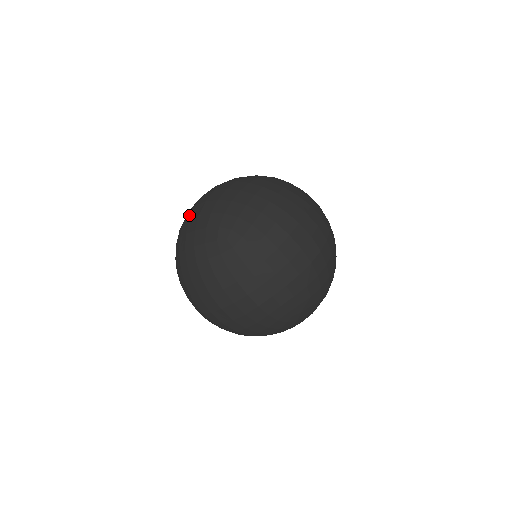
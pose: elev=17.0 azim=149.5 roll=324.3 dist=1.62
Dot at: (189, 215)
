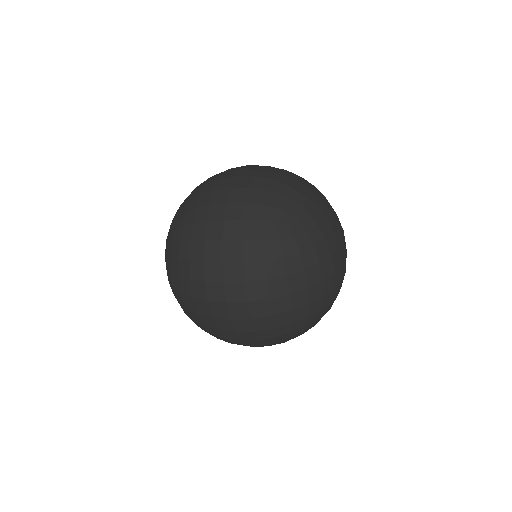
Dot at: (226, 183)
